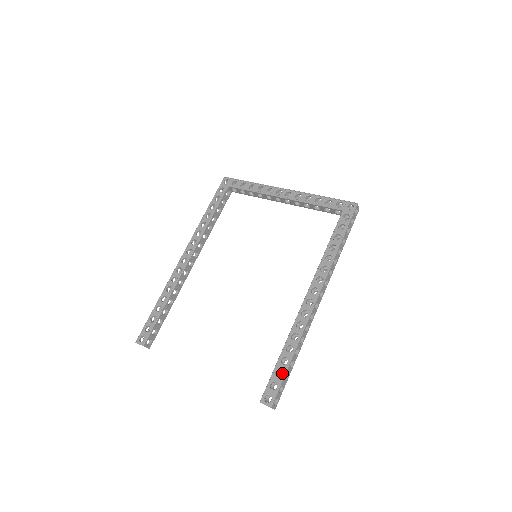
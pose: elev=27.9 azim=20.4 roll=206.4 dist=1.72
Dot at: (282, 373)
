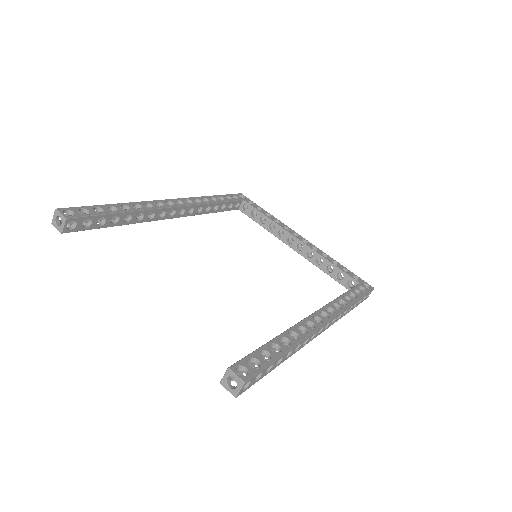
Dot at: (271, 357)
